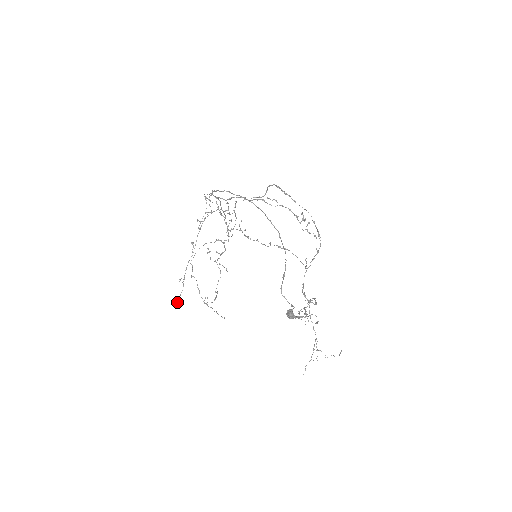
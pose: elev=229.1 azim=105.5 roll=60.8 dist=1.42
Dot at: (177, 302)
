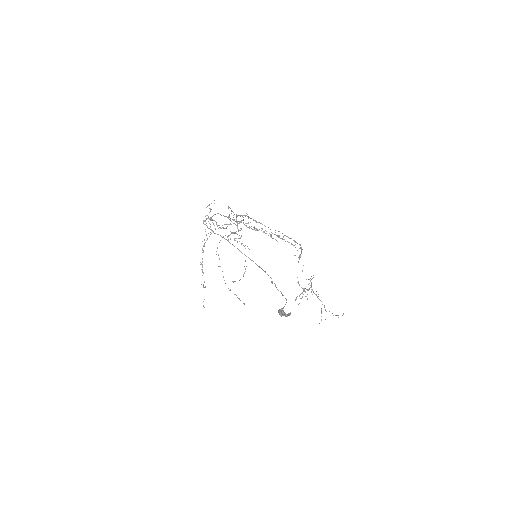
Dot at: (203, 305)
